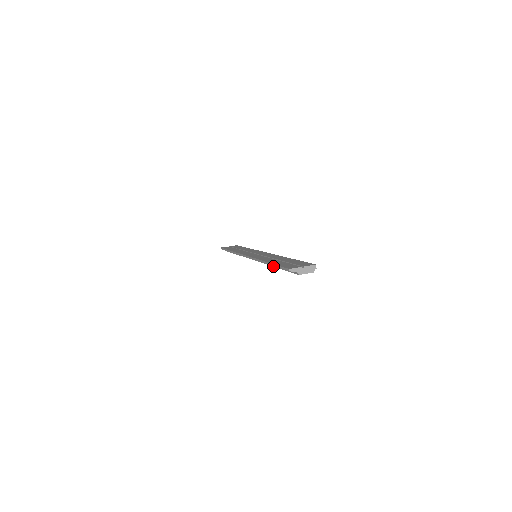
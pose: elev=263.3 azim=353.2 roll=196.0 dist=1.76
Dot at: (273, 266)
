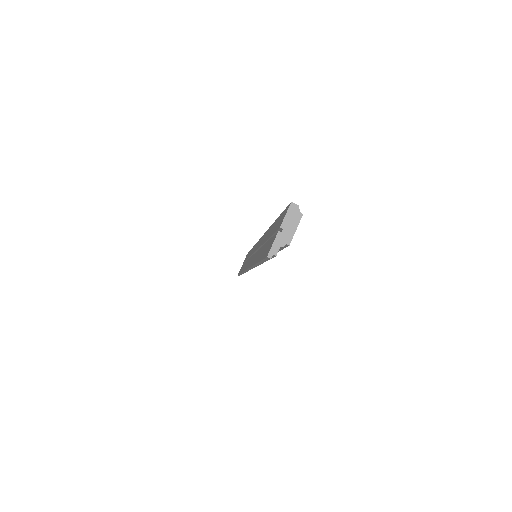
Dot at: occluded
